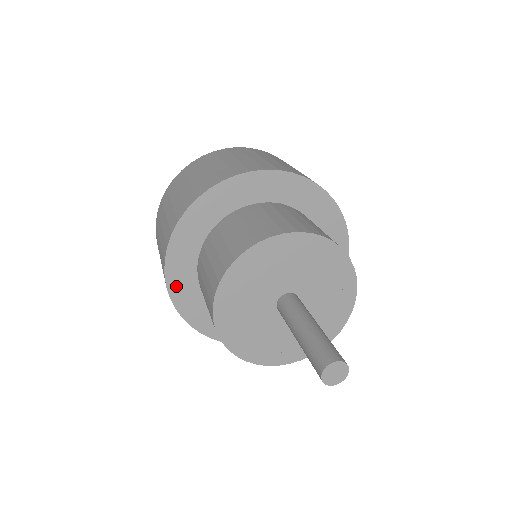
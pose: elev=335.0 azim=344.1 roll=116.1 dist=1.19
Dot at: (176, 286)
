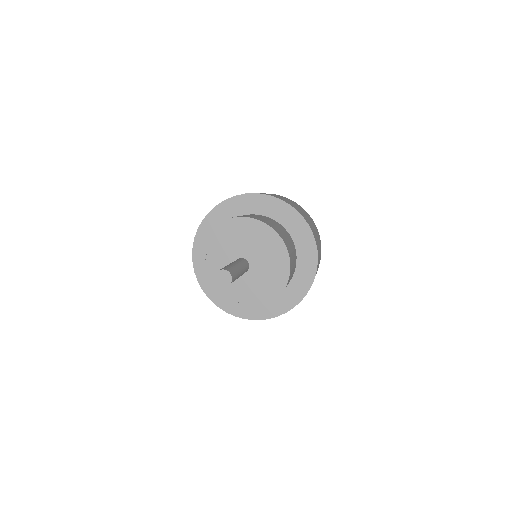
Dot at: (206, 226)
